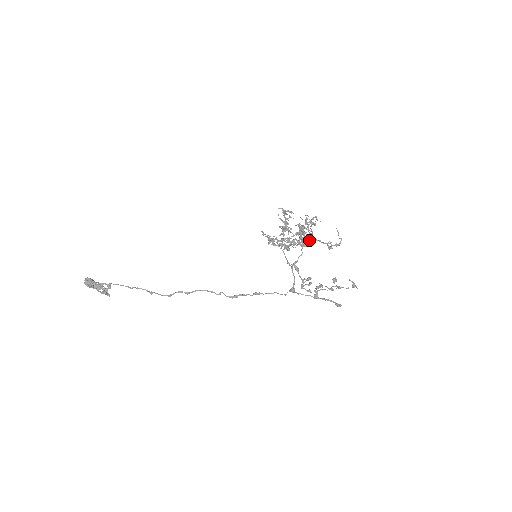
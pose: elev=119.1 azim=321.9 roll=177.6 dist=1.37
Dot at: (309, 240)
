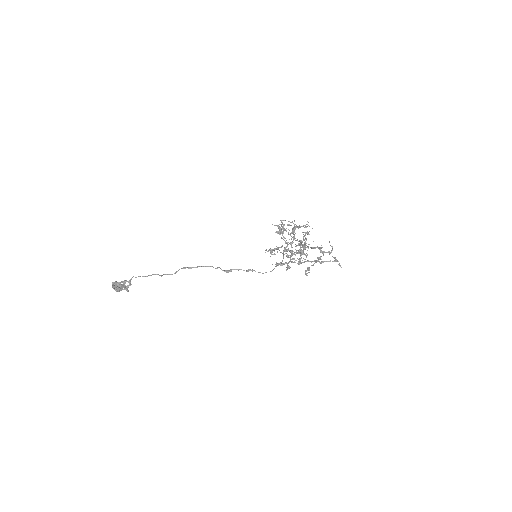
Dot at: occluded
